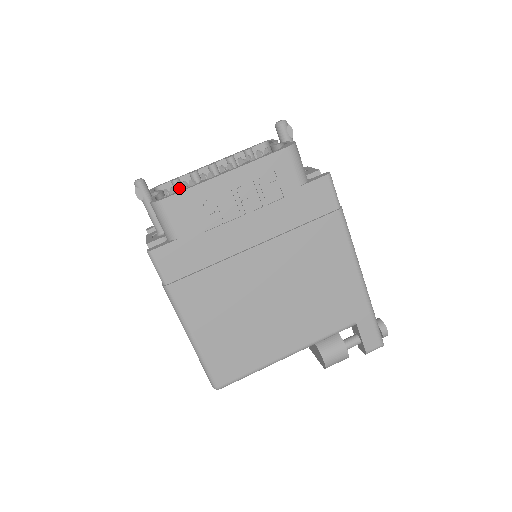
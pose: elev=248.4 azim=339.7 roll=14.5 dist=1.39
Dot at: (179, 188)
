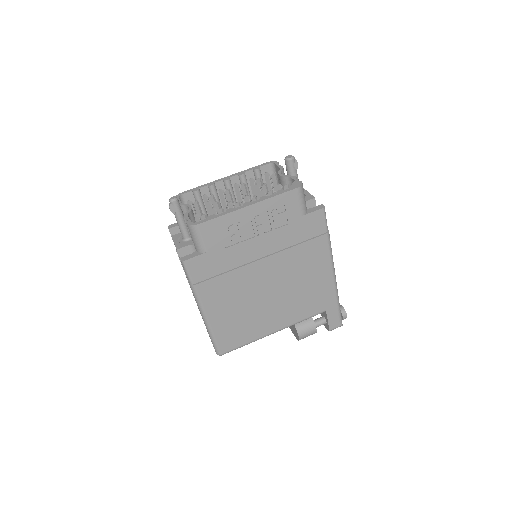
Dot at: (199, 197)
